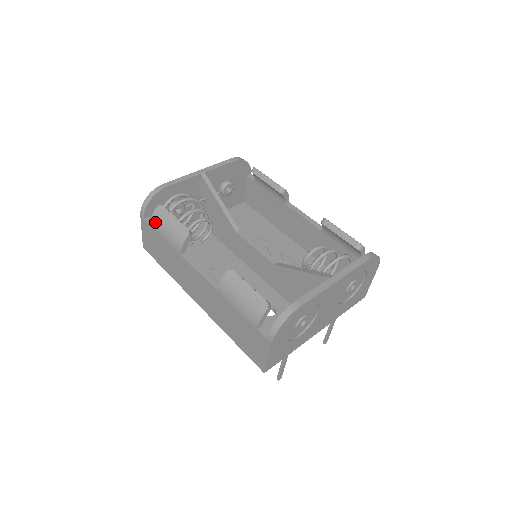
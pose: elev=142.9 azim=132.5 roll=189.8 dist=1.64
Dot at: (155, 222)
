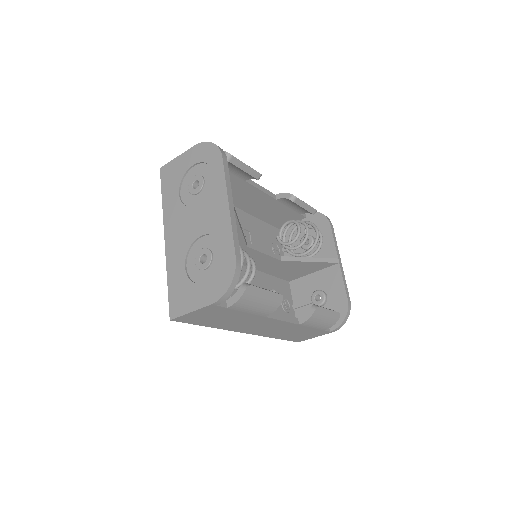
Dot at: (241, 305)
